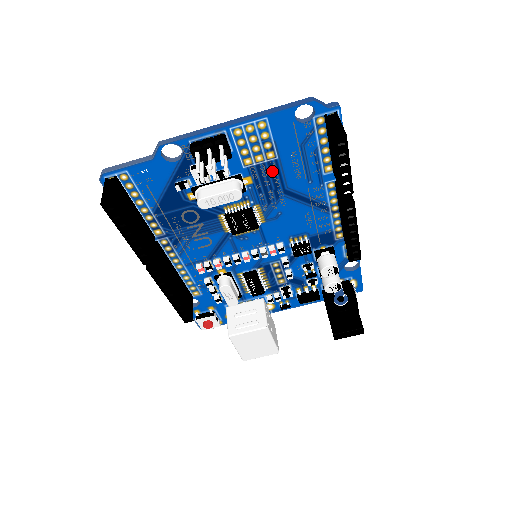
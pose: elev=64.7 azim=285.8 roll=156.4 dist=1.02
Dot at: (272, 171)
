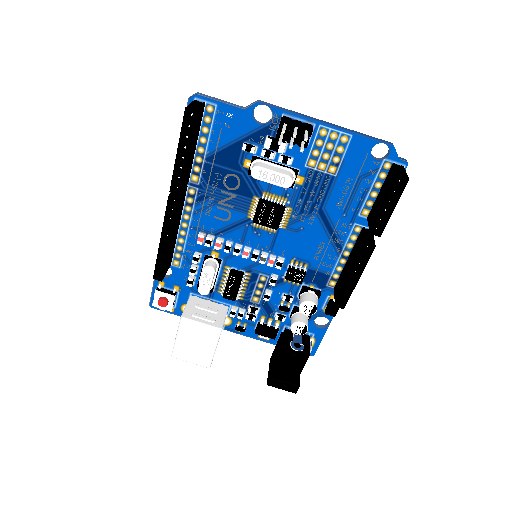
Dot at: (324, 185)
